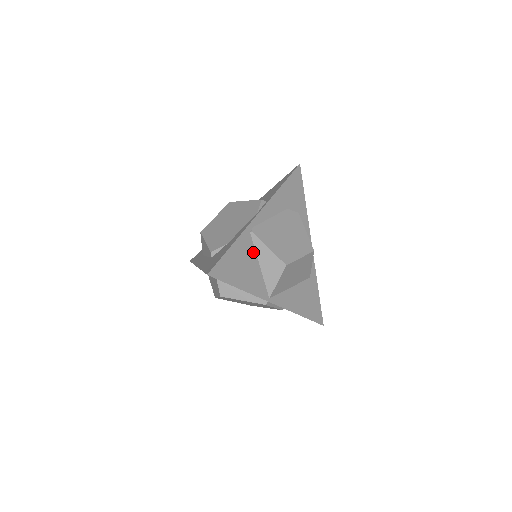
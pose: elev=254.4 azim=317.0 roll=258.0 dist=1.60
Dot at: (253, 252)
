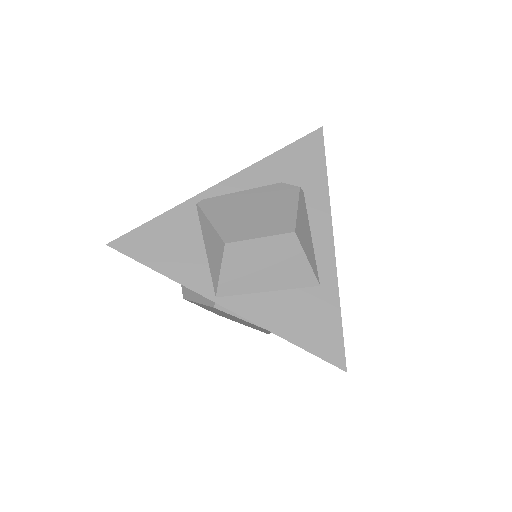
Dot at: (197, 230)
